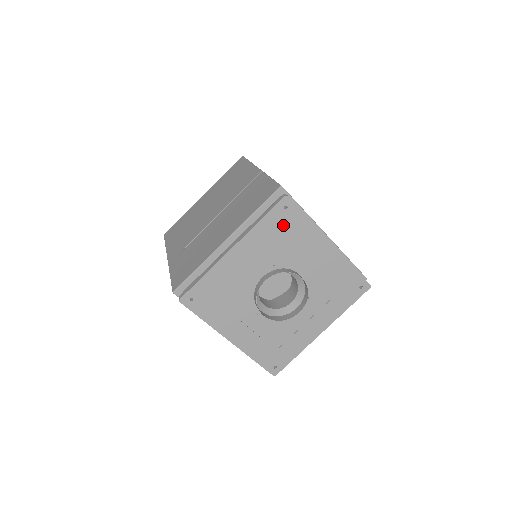
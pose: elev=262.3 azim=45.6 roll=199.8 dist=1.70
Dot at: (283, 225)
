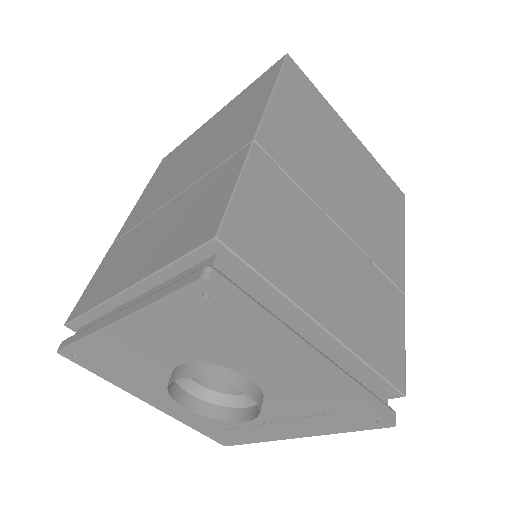
Dot at: (206, 317)
